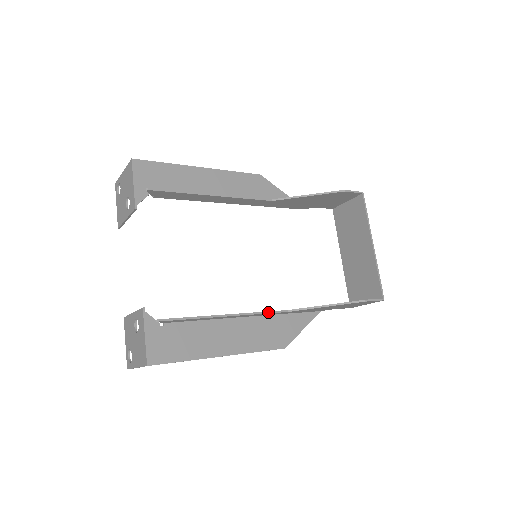
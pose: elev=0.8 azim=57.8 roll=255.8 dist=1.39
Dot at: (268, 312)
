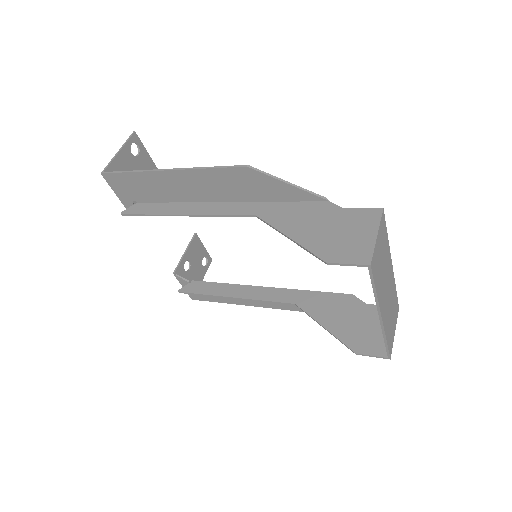
Dot at: (272, 302)
